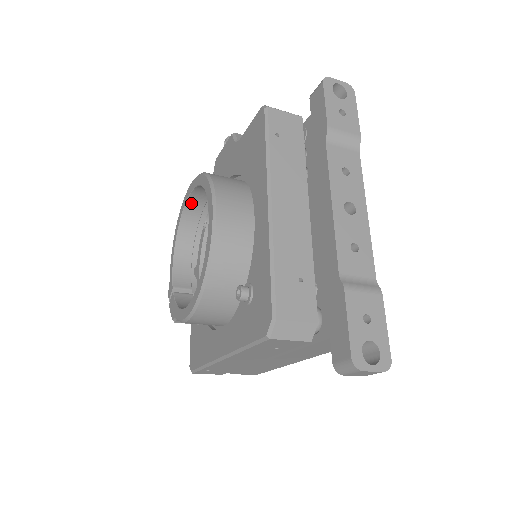
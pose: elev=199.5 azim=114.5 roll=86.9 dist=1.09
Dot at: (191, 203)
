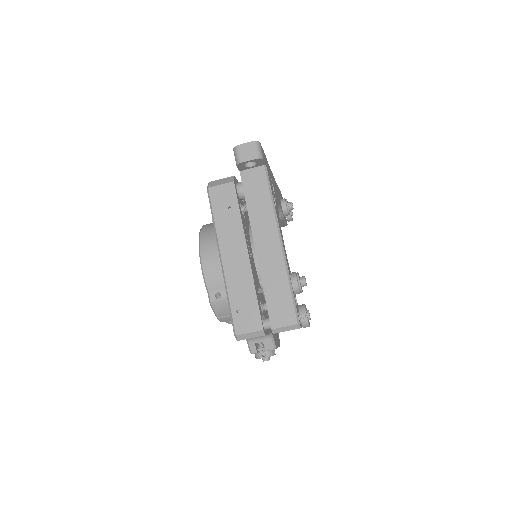
Dot at: occluded
